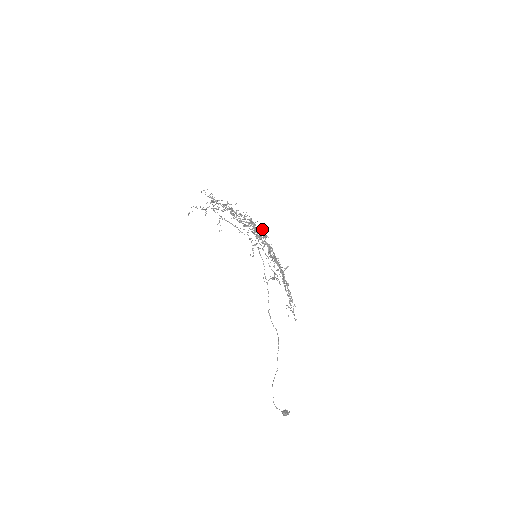
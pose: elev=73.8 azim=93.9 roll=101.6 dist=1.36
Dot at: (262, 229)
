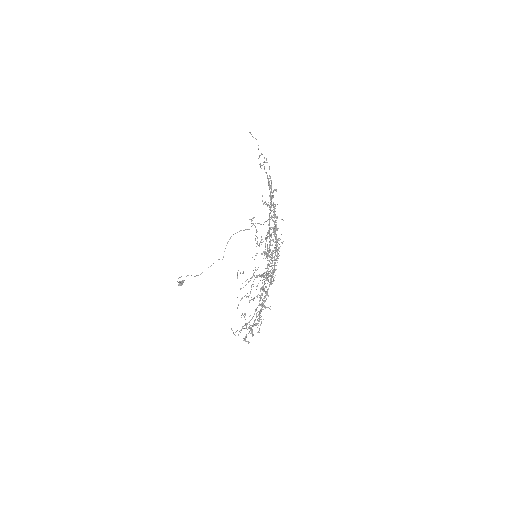
Dot at: occluded
